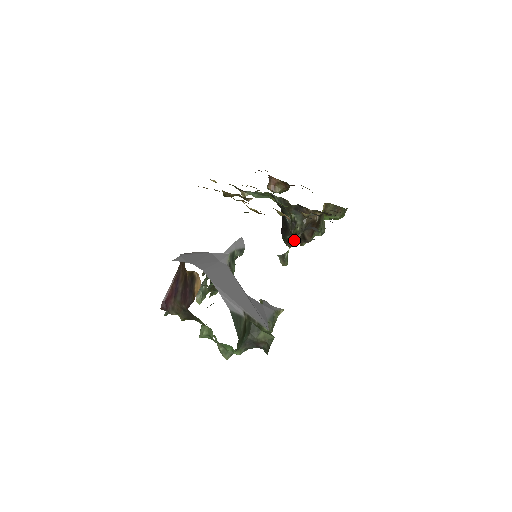
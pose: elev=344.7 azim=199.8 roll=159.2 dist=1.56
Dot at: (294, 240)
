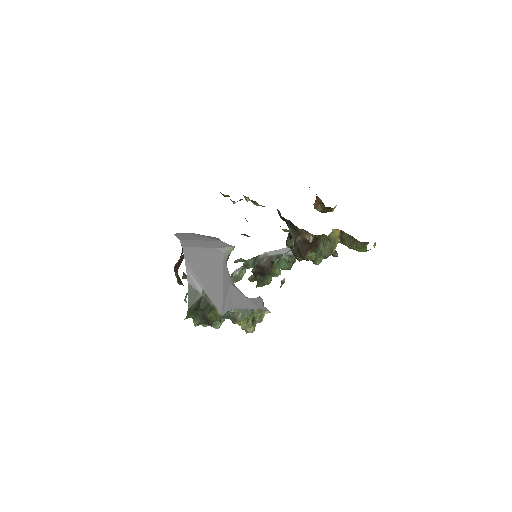
Dot at: (295, 254)
